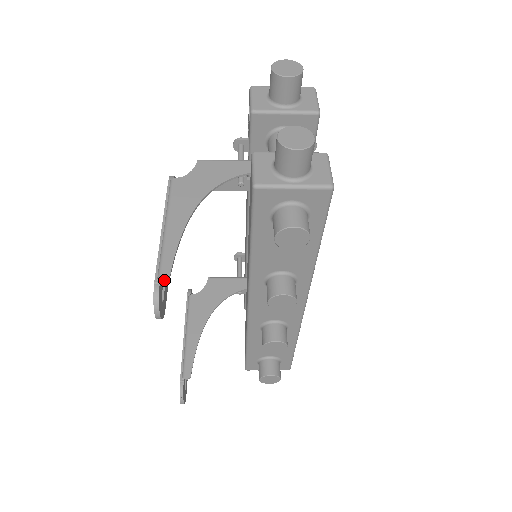
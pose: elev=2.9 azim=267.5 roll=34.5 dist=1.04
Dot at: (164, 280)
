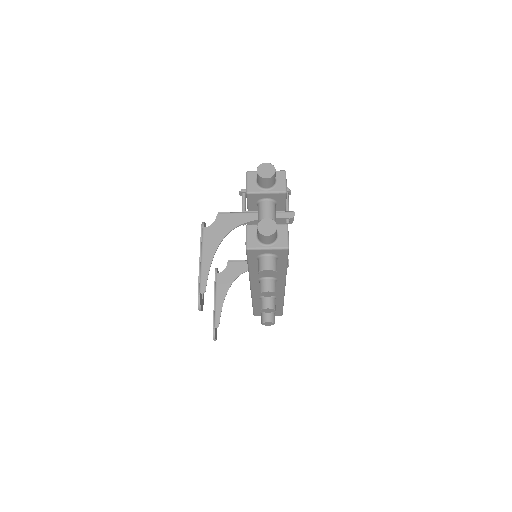
Dot at: occluded
